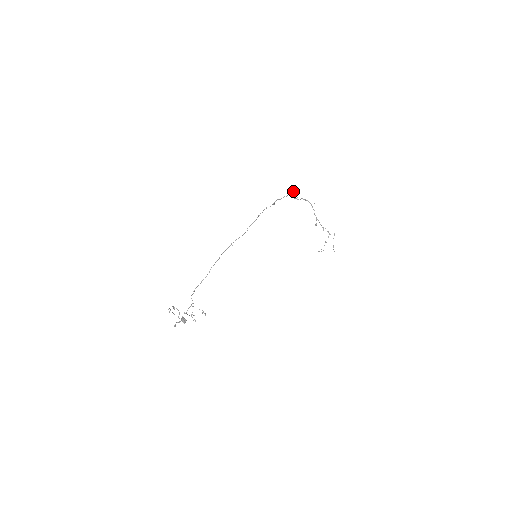
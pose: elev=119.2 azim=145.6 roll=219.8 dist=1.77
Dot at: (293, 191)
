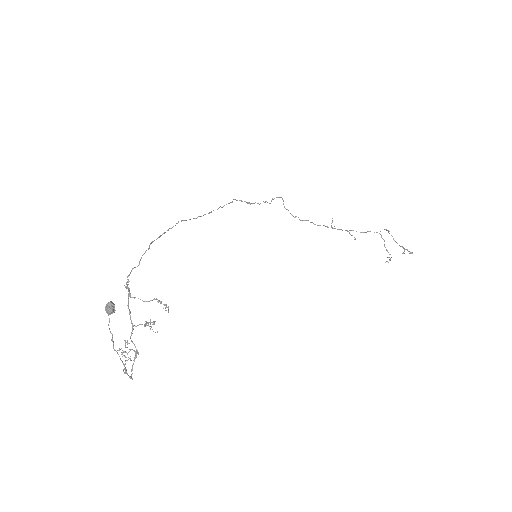
Dot at: occluded
